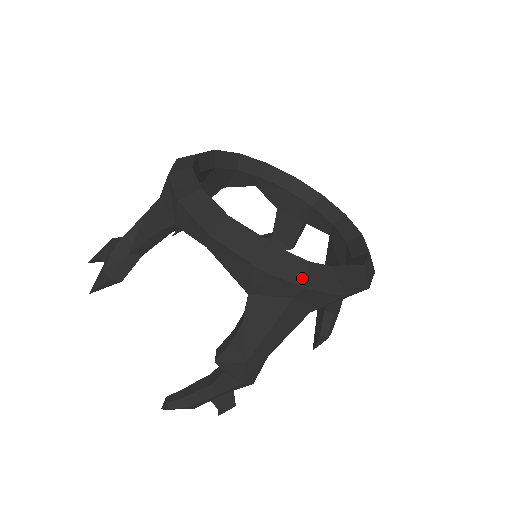
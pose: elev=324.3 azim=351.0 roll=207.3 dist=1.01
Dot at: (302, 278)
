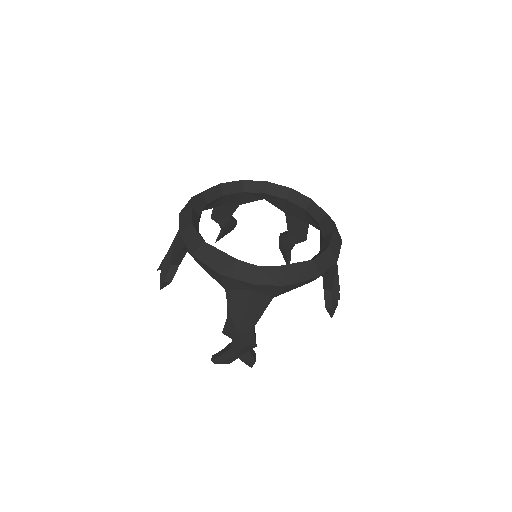
Dot at: (252, 278)
